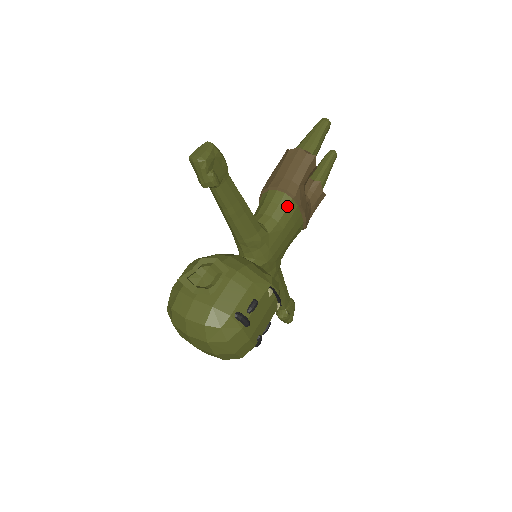
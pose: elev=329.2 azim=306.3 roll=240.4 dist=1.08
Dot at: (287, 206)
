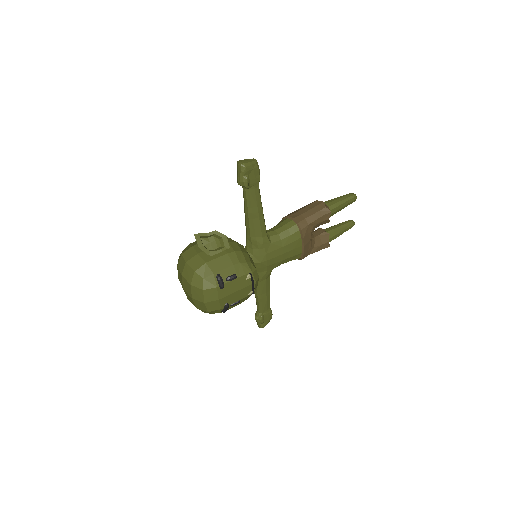
Dot at: (293, 233)
